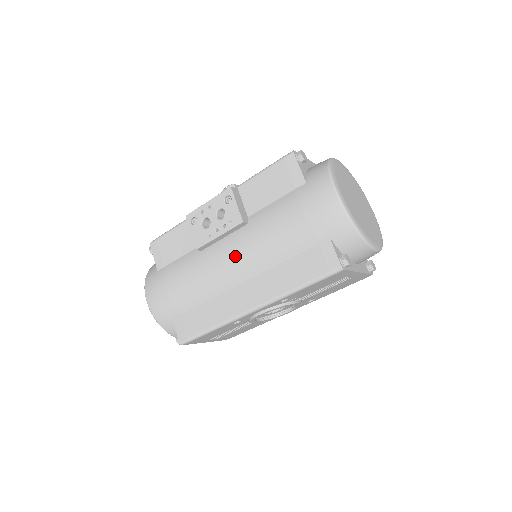
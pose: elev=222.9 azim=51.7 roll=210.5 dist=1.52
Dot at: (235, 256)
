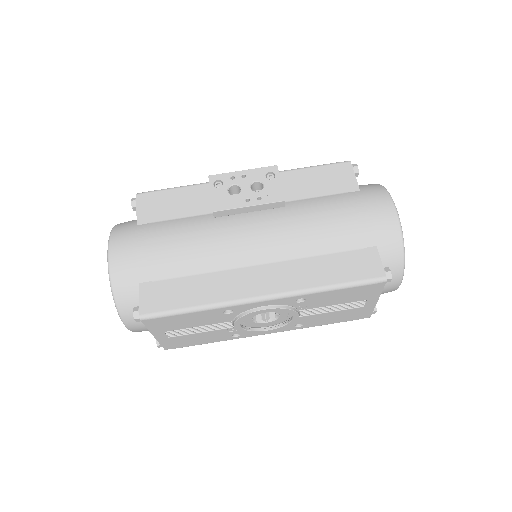
Dot at: (261, 233)
